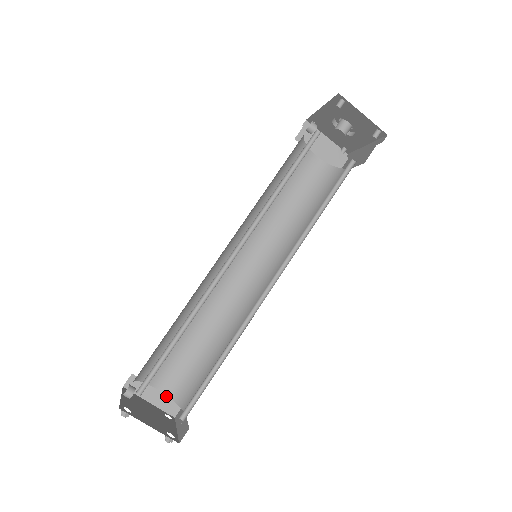
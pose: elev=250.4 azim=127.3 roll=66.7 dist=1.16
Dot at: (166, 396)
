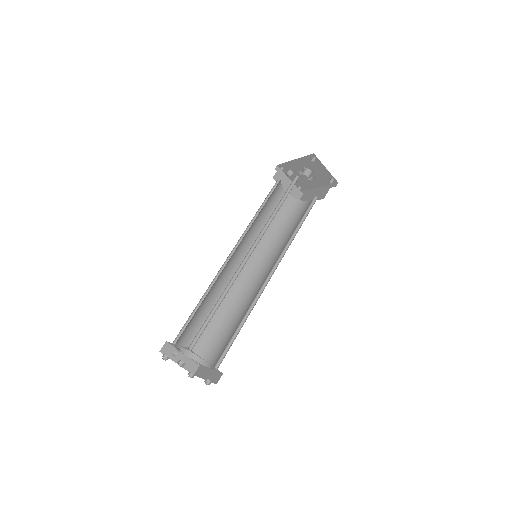
Dot at: (188, 359)
